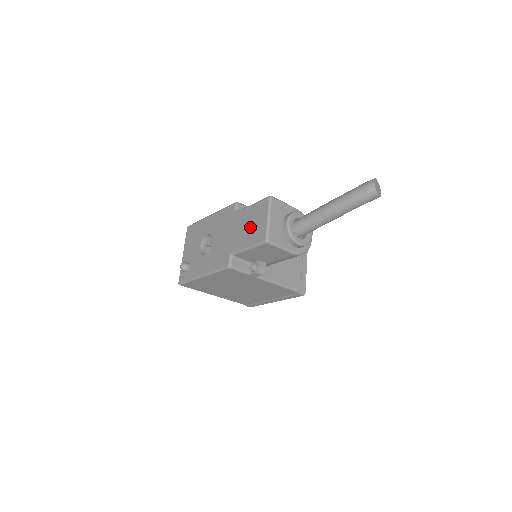
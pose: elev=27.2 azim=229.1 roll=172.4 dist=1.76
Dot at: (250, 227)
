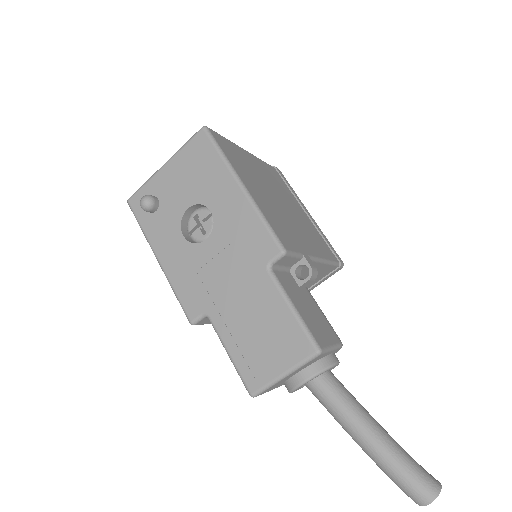
Dot at: (257, 336)
